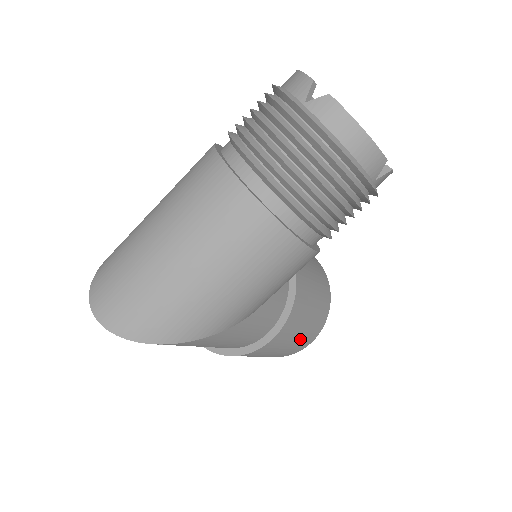
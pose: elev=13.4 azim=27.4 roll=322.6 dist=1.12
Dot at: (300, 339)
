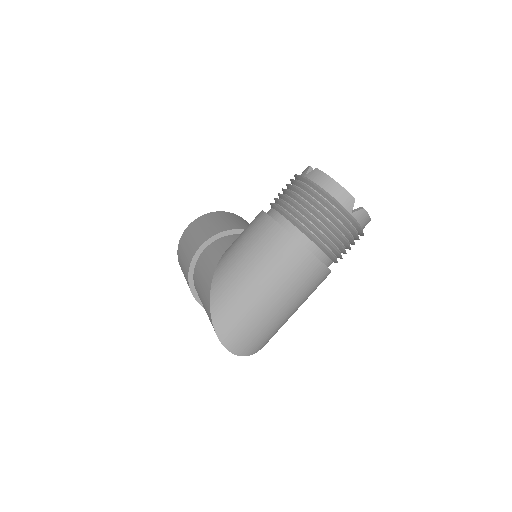
Dot at: occluded
